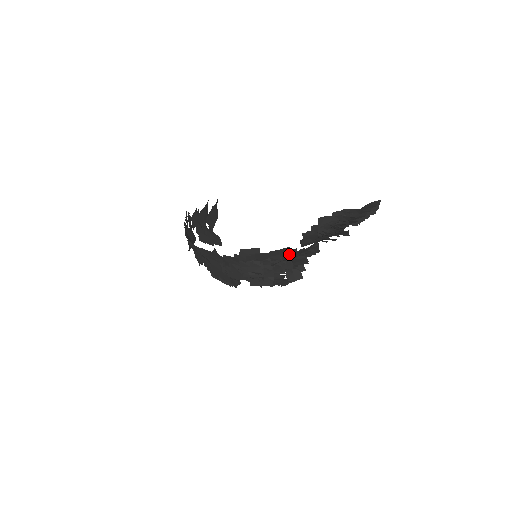
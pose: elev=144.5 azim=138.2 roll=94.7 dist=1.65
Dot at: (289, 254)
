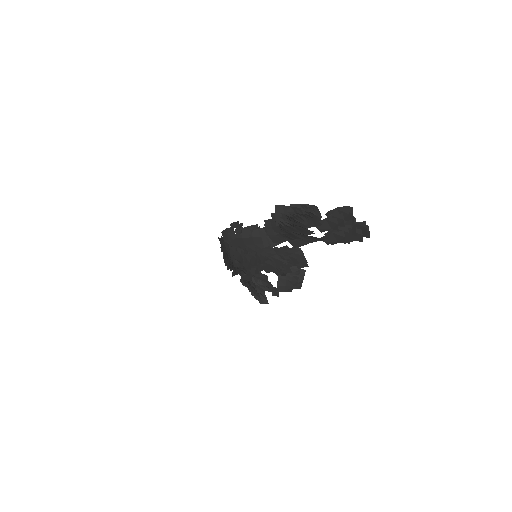
Dot at: (263, 247)
